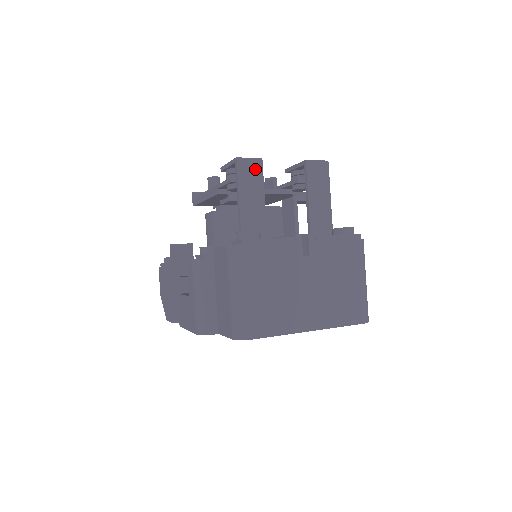
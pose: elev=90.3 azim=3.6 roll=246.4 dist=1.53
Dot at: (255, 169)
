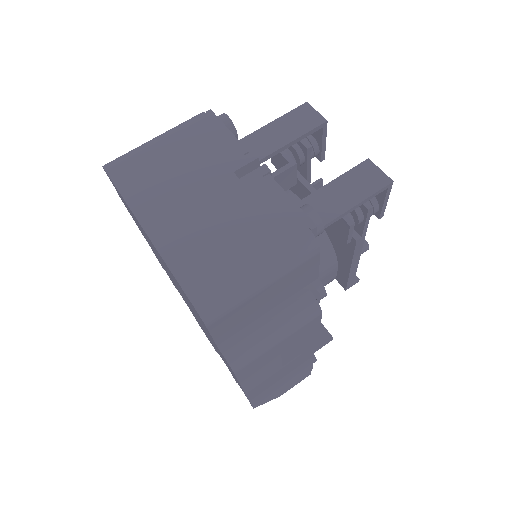
Dot at: (310, 121)
